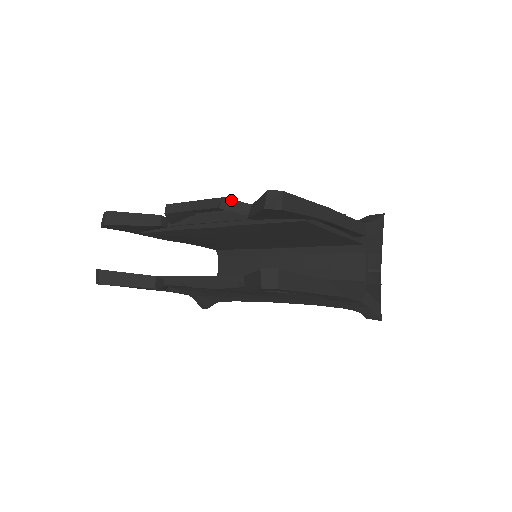
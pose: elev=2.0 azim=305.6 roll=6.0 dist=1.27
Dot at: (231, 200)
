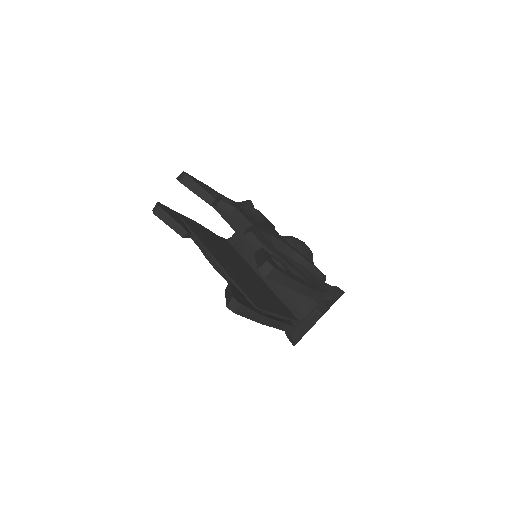
Dot at: (254, 235)
